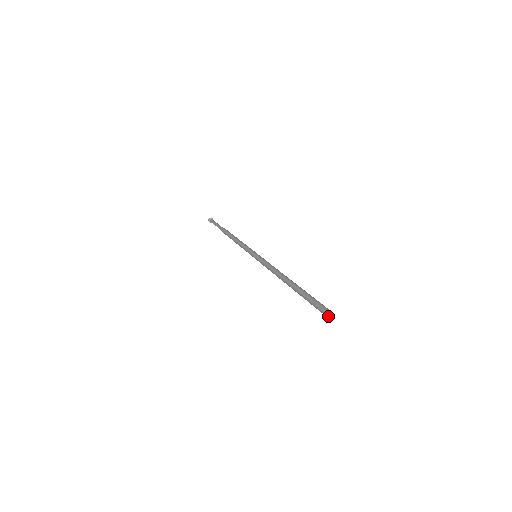
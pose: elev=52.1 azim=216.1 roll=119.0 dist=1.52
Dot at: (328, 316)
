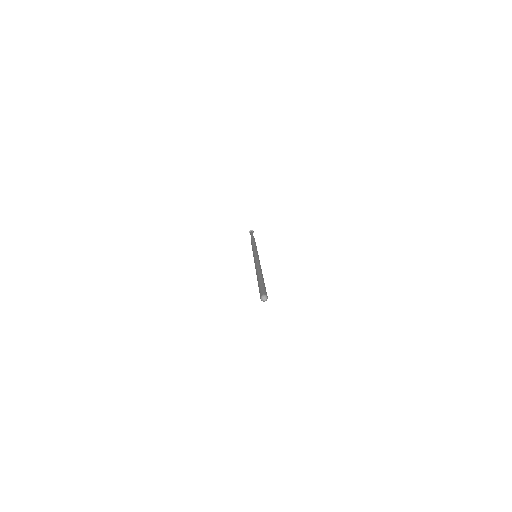
Dot at: (261, 300)
